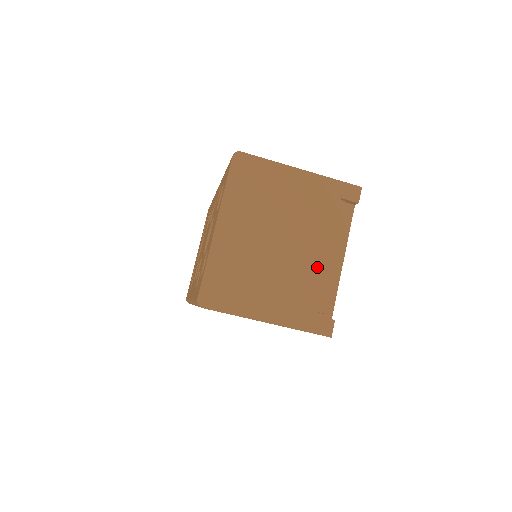
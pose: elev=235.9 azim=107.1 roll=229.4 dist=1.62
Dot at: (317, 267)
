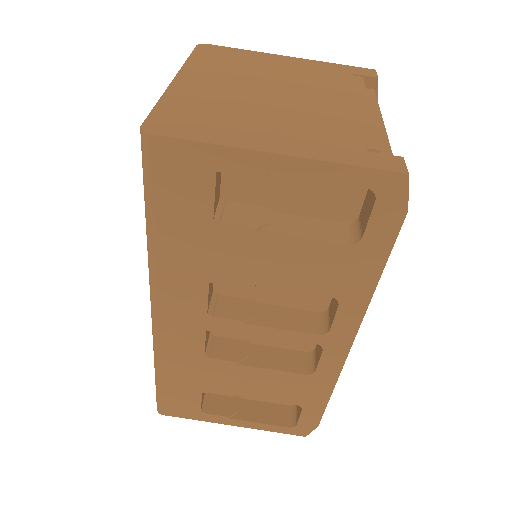
Dot at: (344, 113)
